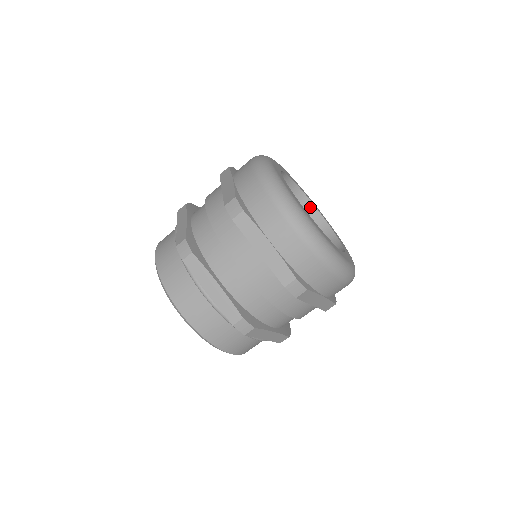
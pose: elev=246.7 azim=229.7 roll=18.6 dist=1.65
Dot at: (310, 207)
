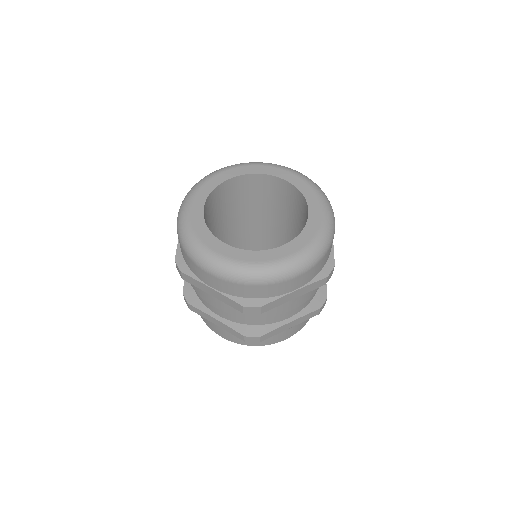
Dot at: (228, 183)
